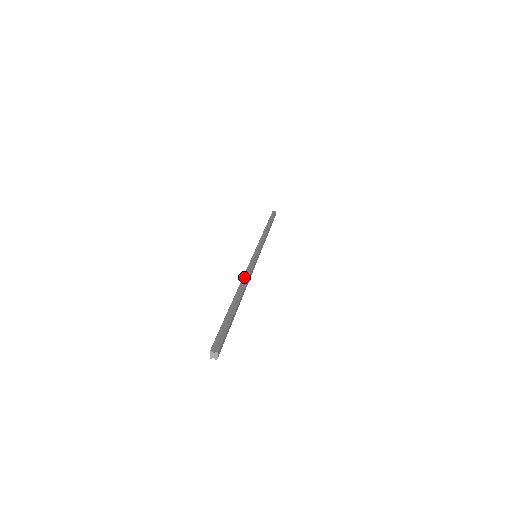
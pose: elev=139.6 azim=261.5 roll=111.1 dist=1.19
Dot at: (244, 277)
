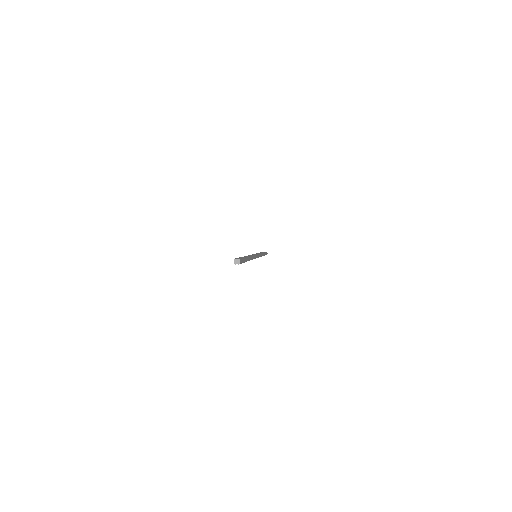
Dot at: (250, 255)
